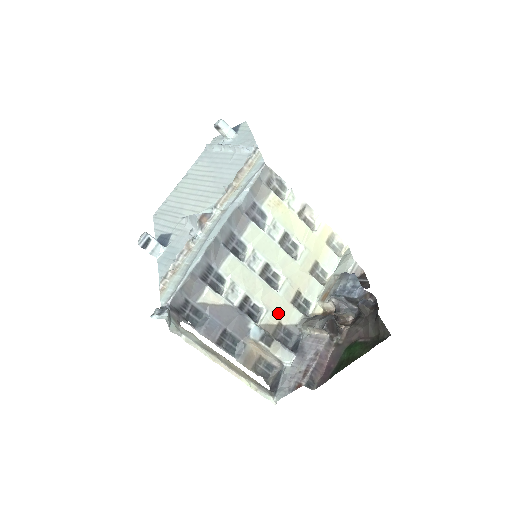
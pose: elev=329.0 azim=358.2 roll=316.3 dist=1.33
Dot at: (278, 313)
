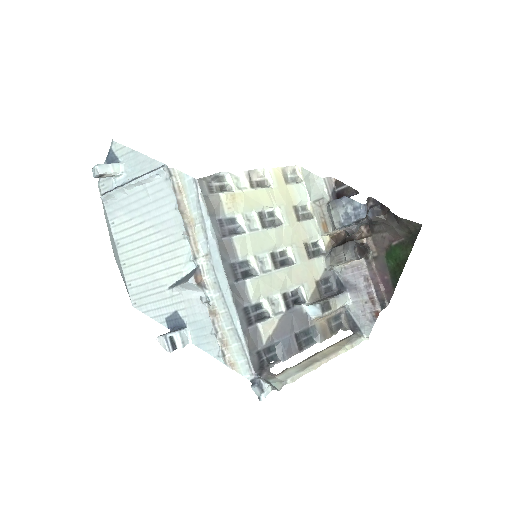
Dot at: (309, 277)
